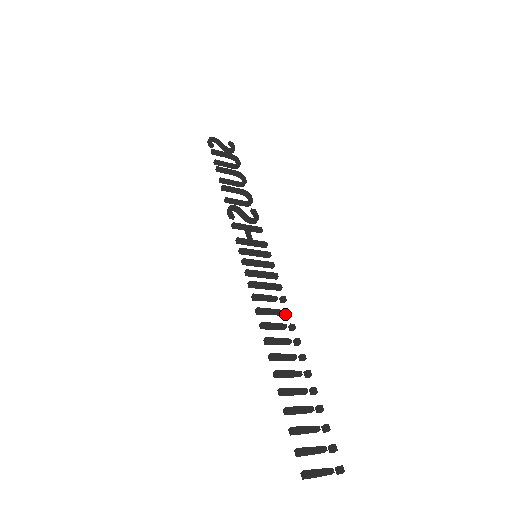
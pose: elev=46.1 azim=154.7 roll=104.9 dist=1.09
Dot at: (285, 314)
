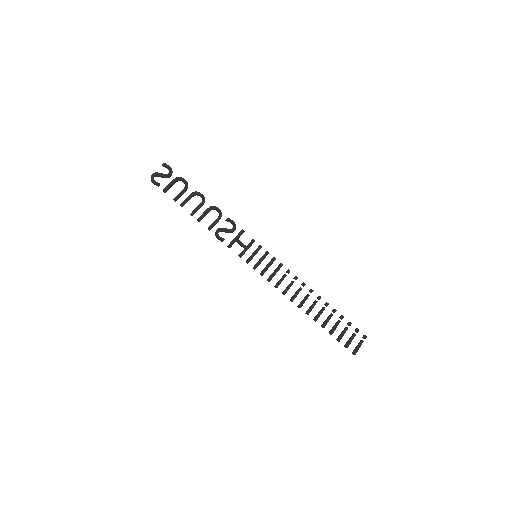
Dot at: occluded
